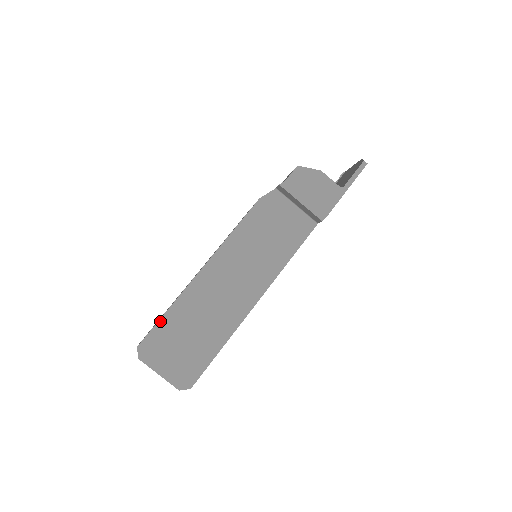
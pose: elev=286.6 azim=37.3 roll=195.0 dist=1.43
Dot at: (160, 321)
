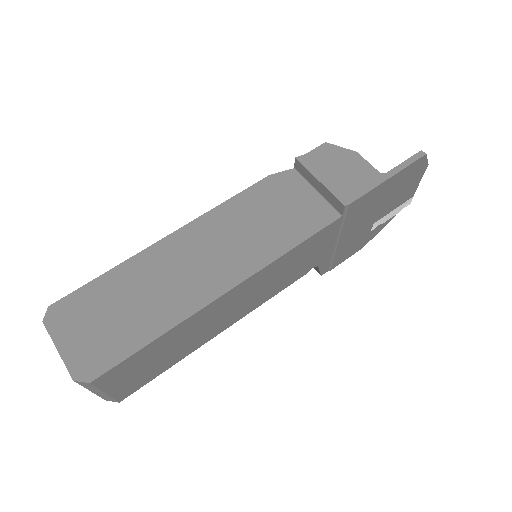
Dot at: (90, 283)
